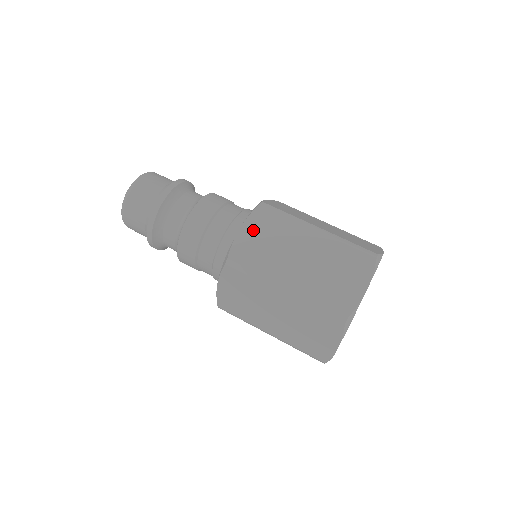
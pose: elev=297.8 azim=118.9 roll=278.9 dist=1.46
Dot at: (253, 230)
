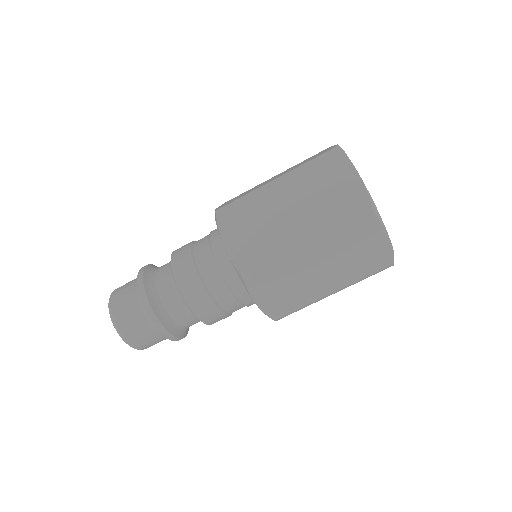
Dot at: (265, 295)
